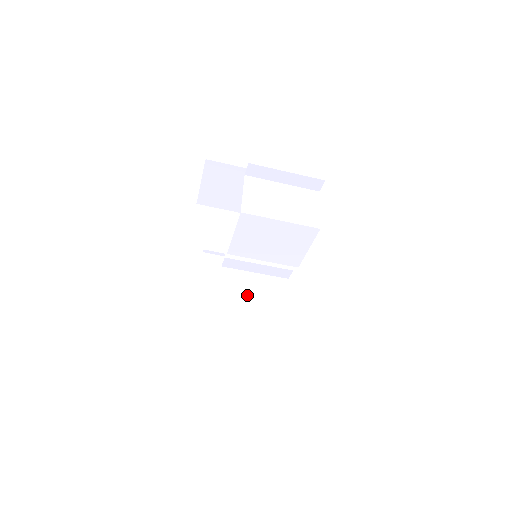
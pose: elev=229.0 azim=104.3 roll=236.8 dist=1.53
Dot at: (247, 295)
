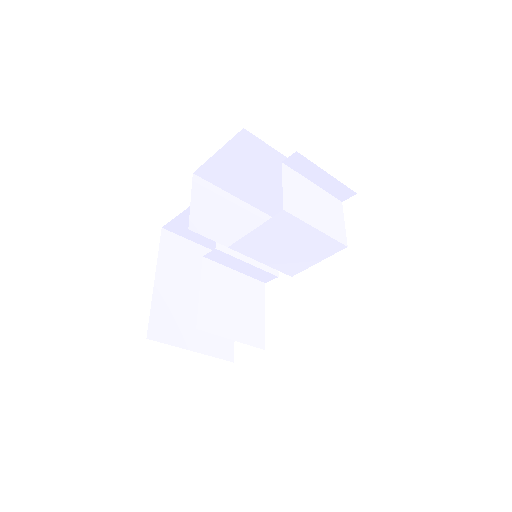
Dot at: (228, 297)
